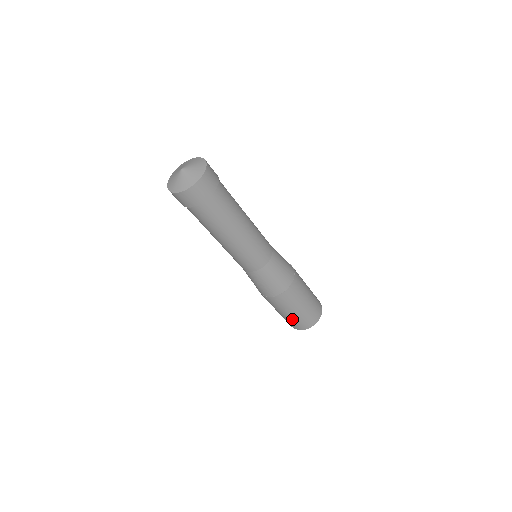
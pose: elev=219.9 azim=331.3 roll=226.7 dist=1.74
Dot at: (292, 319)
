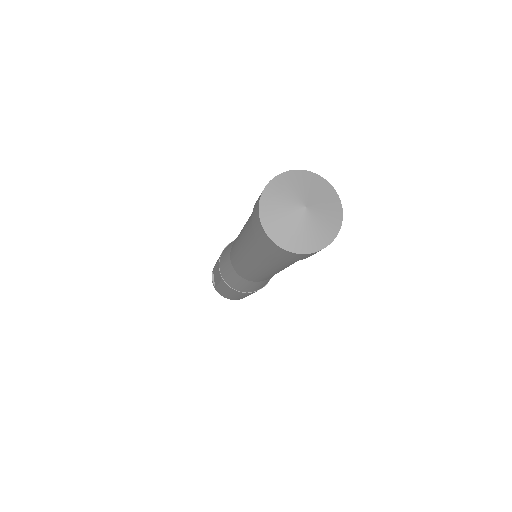
Dot at: occluded
